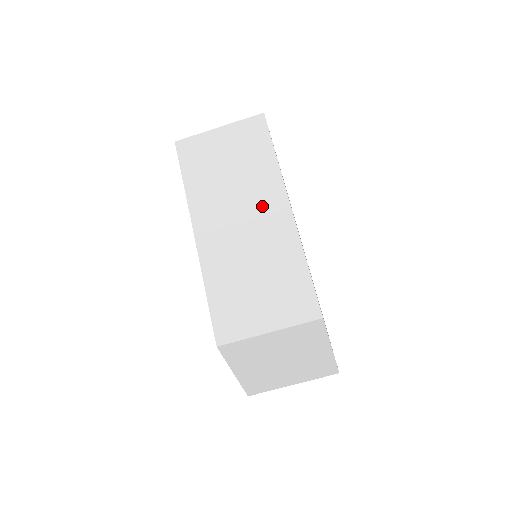
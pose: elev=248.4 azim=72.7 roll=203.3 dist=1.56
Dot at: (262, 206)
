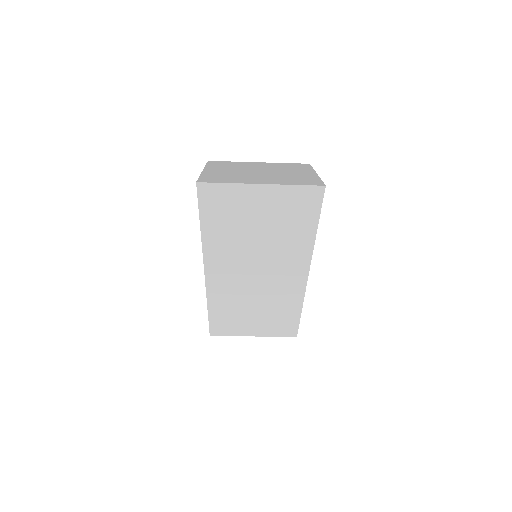
Dot at: (281, 269)
